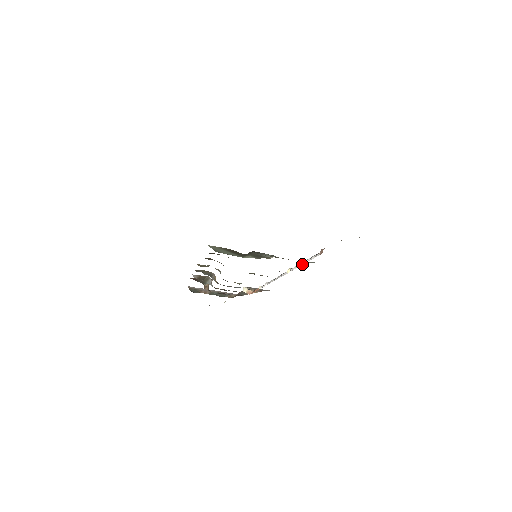
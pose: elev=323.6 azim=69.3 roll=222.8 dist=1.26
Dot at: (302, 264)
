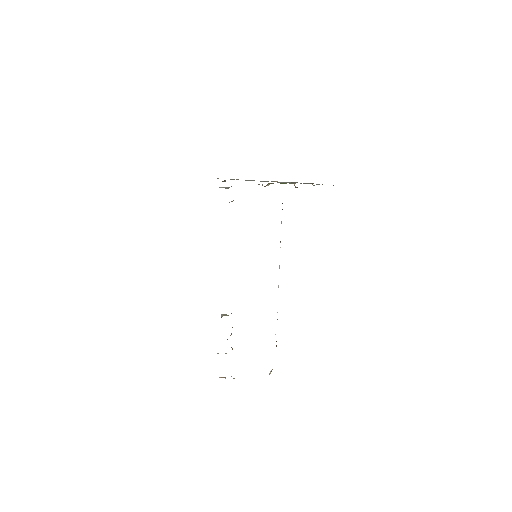
Dot at: (281, 222)
